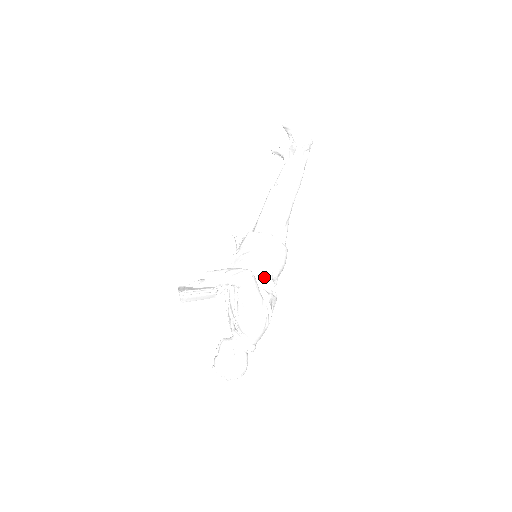
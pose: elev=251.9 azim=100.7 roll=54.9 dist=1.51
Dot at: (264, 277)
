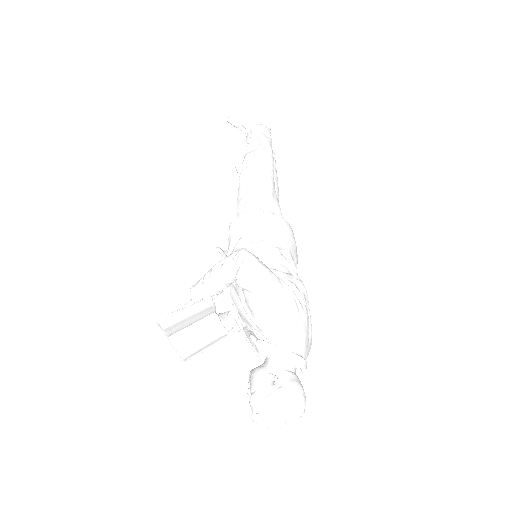
Dot at: (268, 254)
